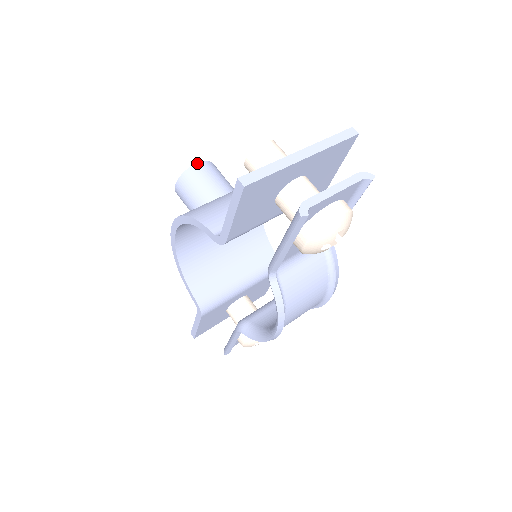
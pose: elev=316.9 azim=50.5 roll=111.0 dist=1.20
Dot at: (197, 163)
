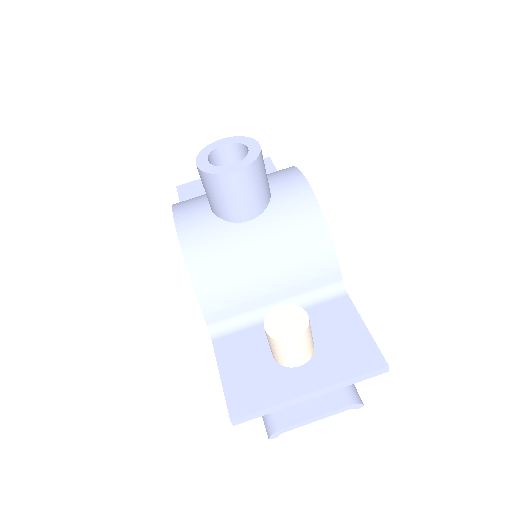
Dot at: (234, 172)
